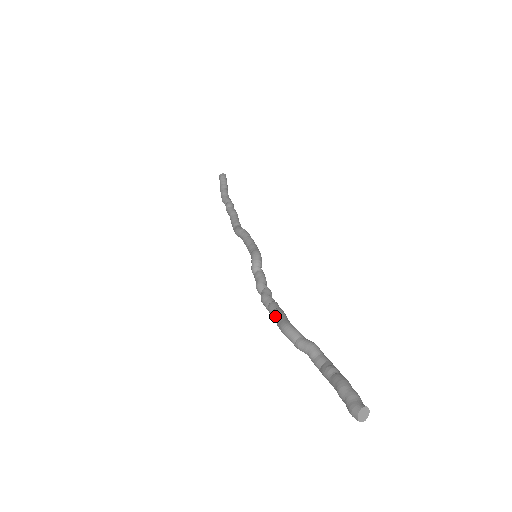
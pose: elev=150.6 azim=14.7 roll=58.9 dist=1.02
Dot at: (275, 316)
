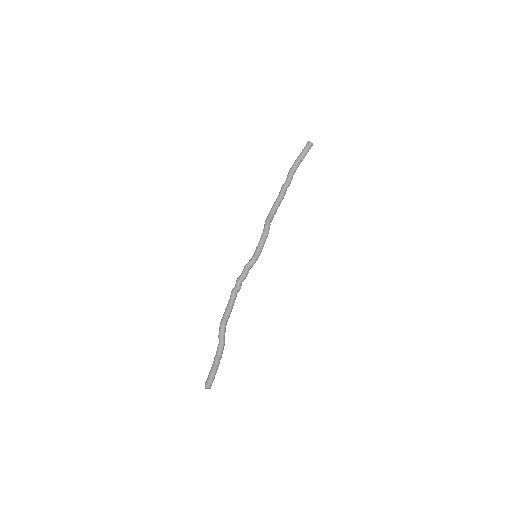
Dot at: (226, 311)
